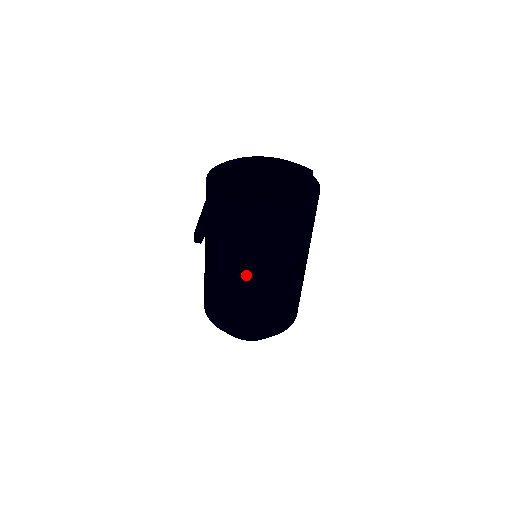
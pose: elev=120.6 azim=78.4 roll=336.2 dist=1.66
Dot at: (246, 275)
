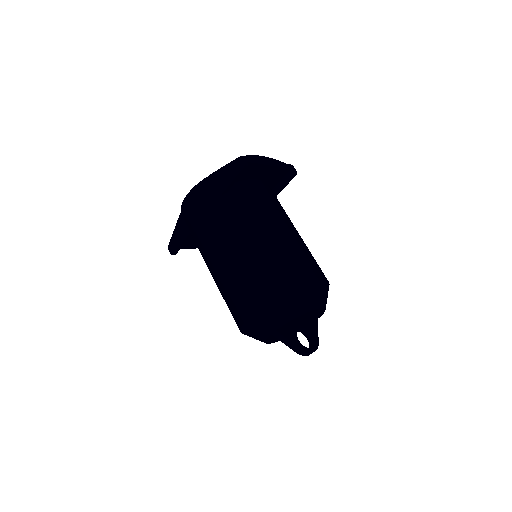
Dot at: (278, 215)
